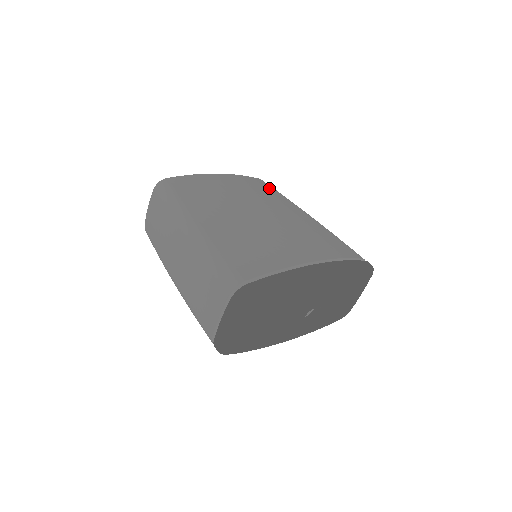
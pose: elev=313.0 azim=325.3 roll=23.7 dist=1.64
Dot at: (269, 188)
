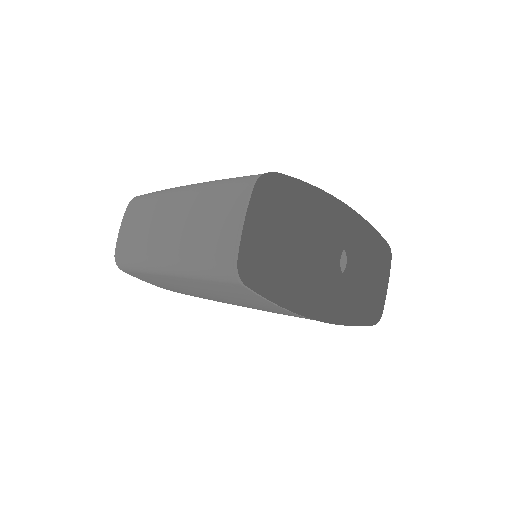
Dot at: occluded
